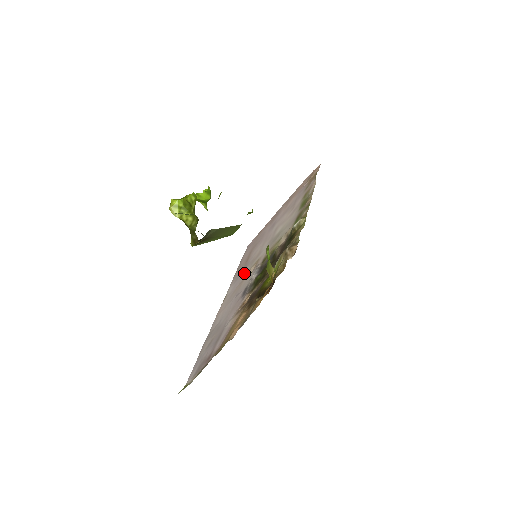
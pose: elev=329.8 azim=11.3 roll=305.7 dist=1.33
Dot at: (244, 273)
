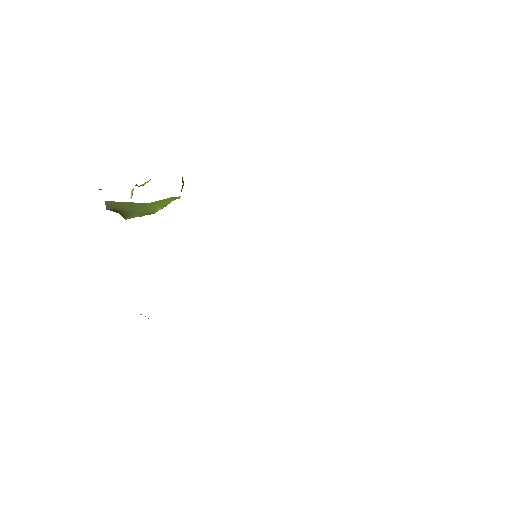
Dot at: occluded
